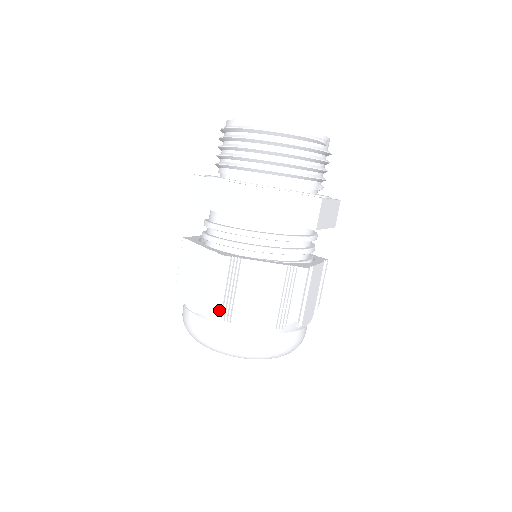
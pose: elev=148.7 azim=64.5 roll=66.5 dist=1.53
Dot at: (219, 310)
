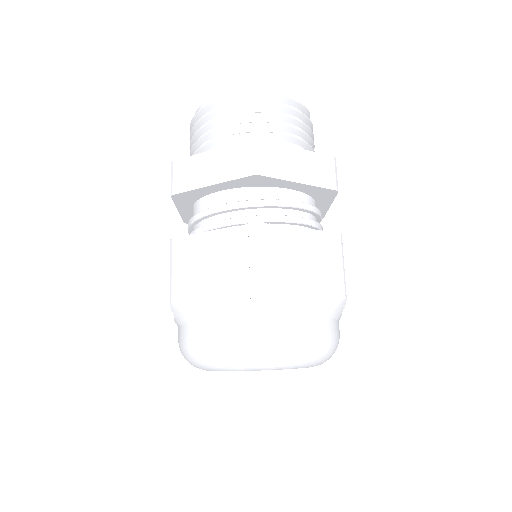
Dot at: (266, 293)
